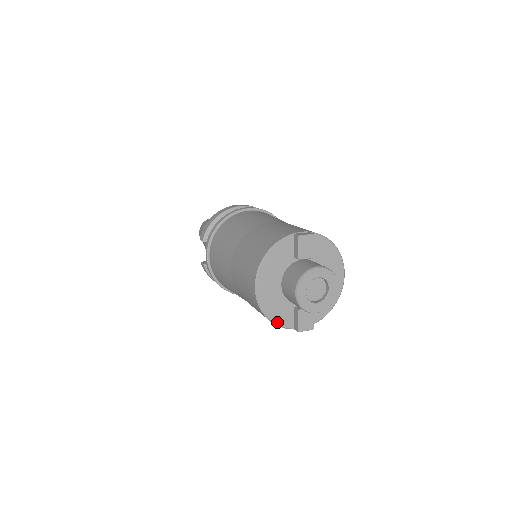
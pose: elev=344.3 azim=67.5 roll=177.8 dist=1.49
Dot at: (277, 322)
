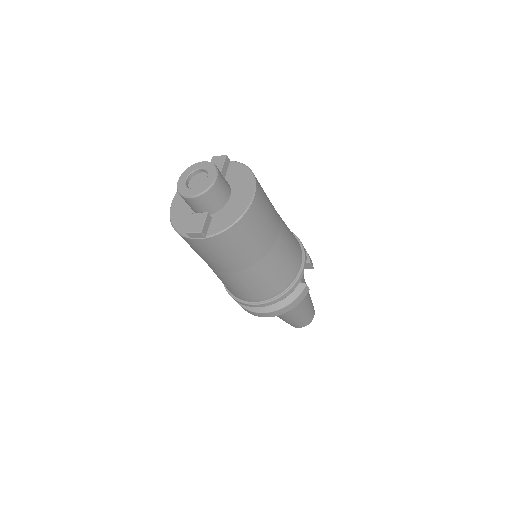
Dot at: (178, 229)
